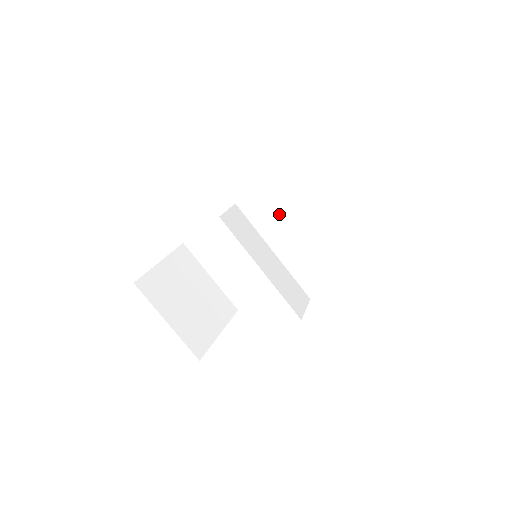
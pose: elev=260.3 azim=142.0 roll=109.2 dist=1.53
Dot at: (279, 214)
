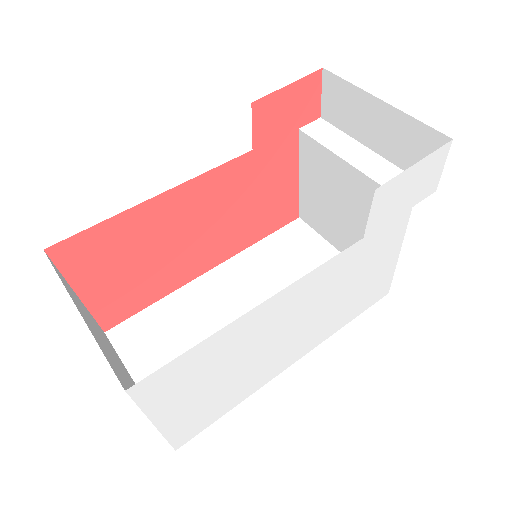
Dot at: (267, 281)
